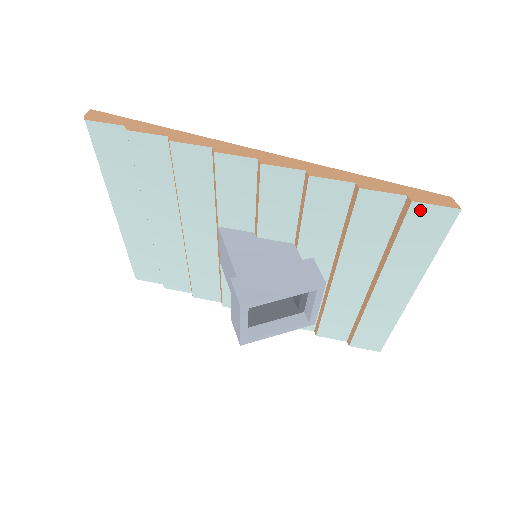
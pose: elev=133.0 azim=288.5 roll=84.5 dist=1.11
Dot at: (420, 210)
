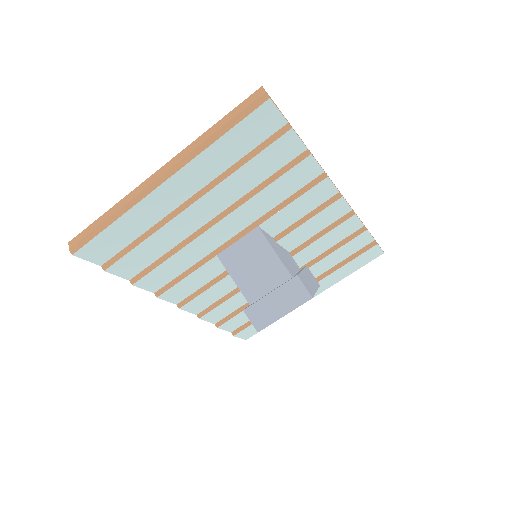
Dot at: (374, 249)
